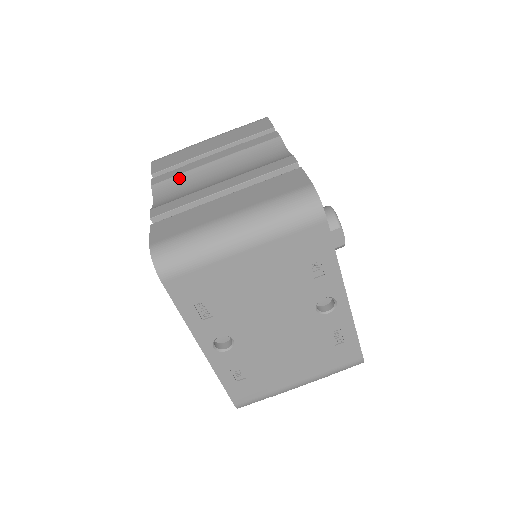
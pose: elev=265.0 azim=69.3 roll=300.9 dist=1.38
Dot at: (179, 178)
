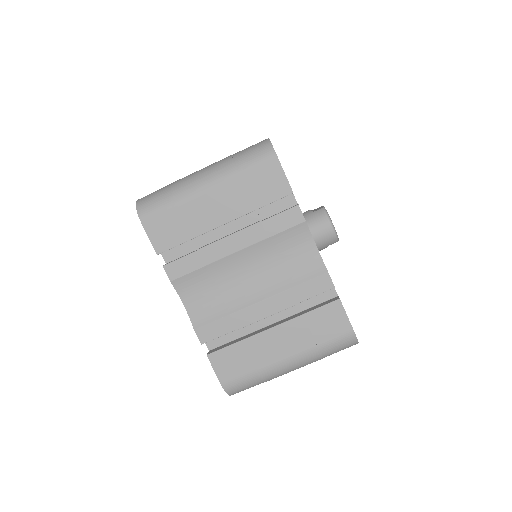
Dot at: (201, 273)
